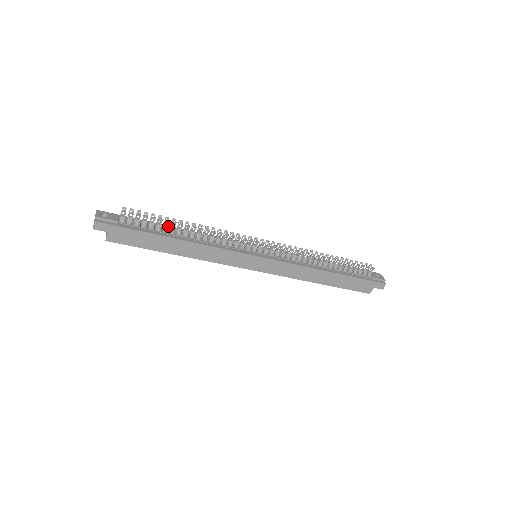
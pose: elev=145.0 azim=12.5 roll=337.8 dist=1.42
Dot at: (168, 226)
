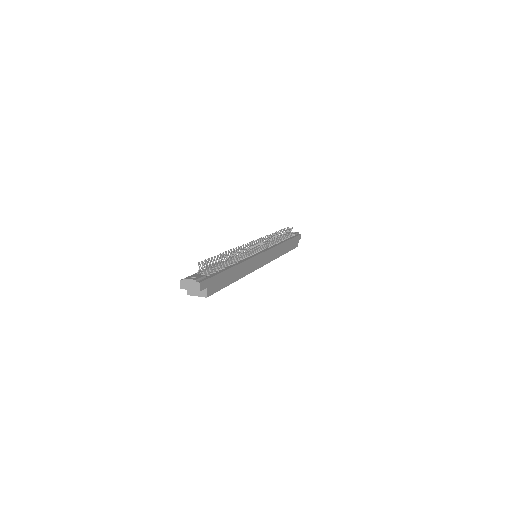
Dot at: occluded
